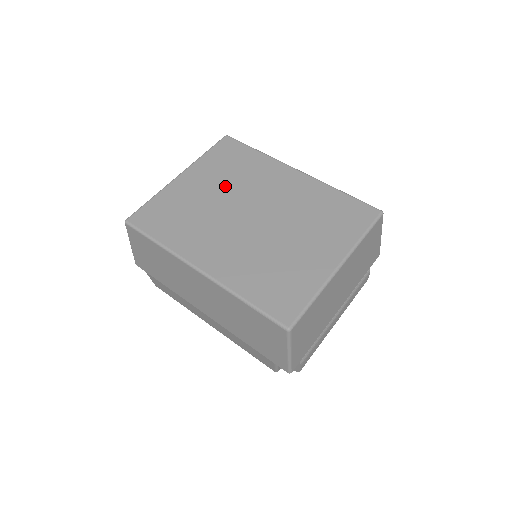
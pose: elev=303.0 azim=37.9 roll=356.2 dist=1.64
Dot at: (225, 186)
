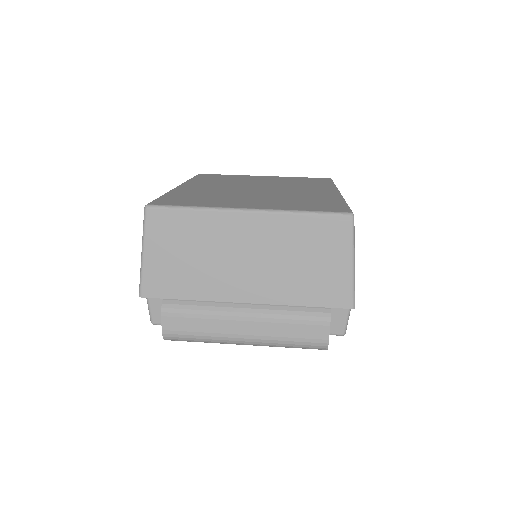
Dot at: (275, 182)
